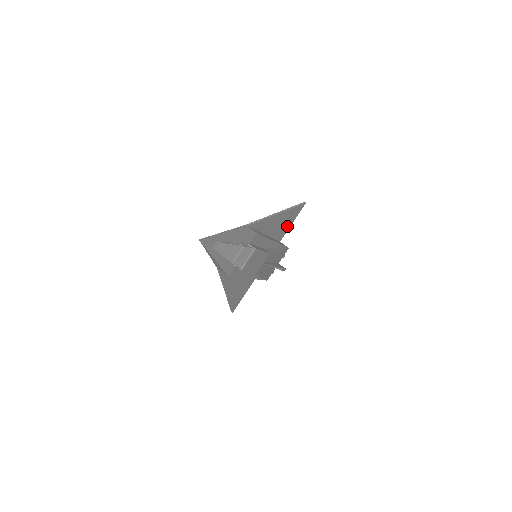
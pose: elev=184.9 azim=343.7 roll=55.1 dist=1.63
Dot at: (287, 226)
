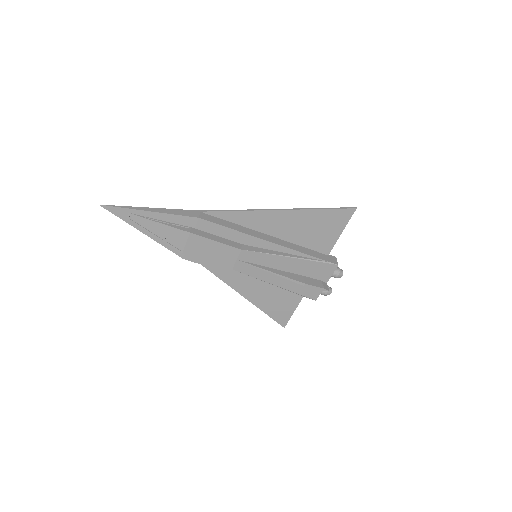
Dot at: (328, 235)
